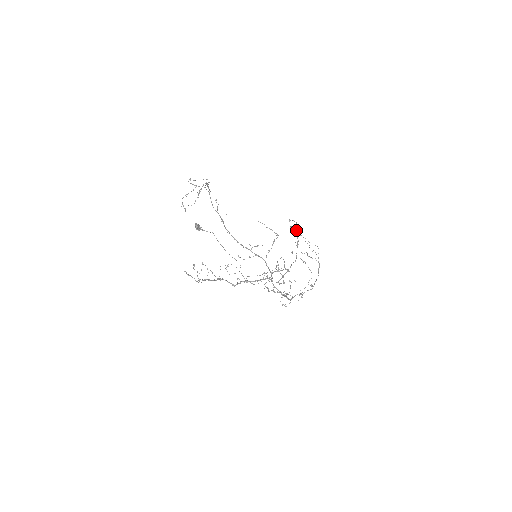
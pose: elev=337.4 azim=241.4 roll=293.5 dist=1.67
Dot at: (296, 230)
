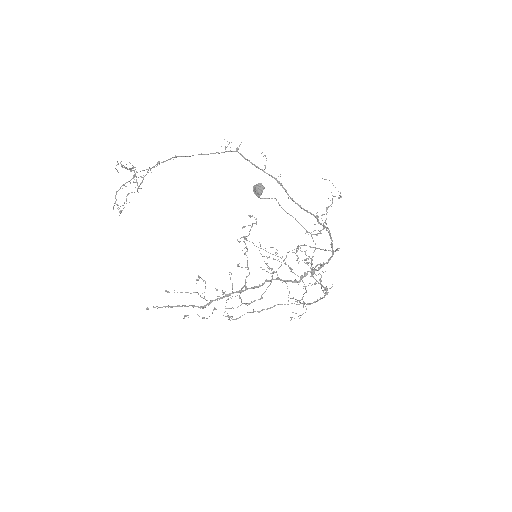
Dot at: (249, 231)
